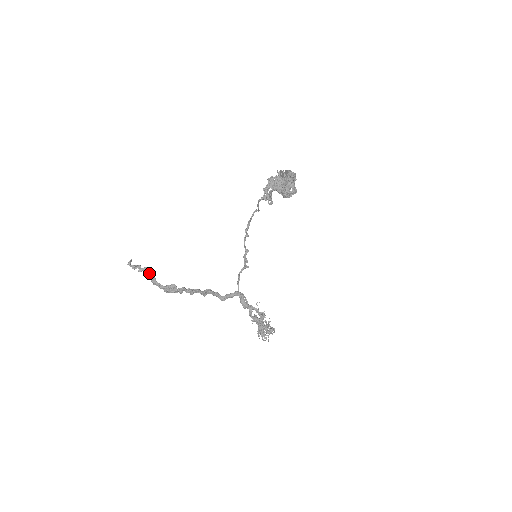
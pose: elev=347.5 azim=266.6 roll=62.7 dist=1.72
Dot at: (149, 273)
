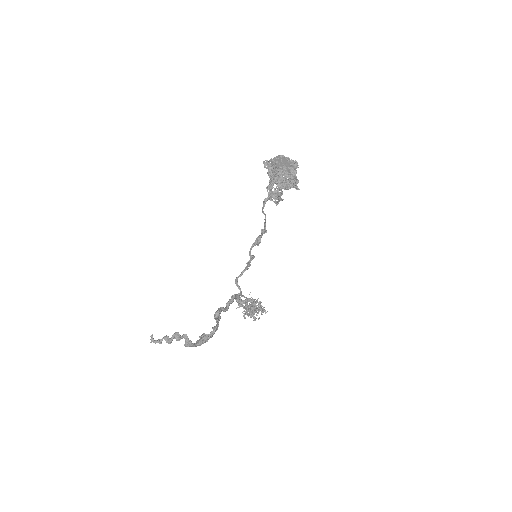
Dot at: occluded
